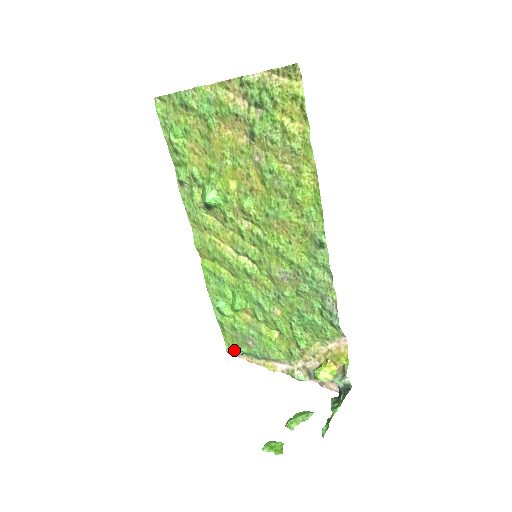
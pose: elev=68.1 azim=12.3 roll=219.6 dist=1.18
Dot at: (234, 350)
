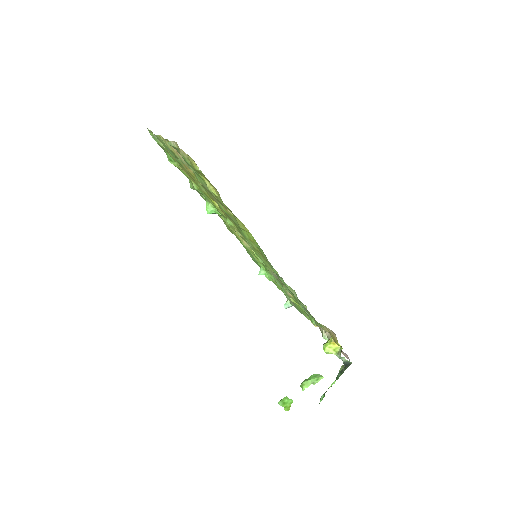
Dot at: (285, 303)
